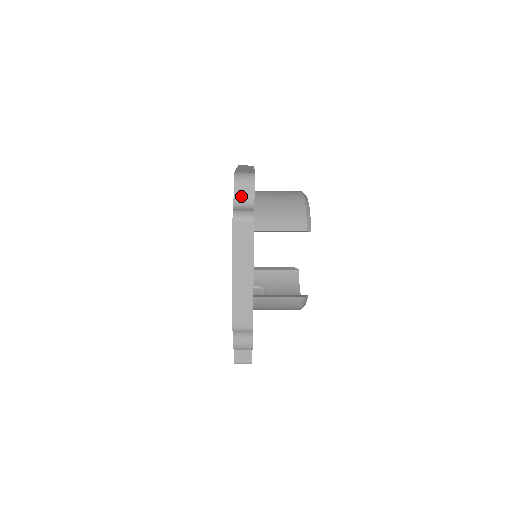
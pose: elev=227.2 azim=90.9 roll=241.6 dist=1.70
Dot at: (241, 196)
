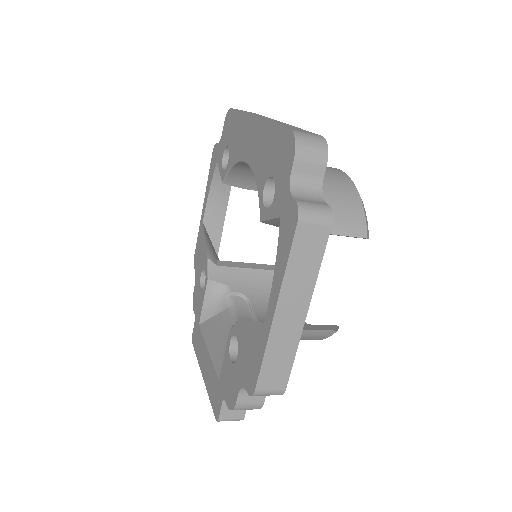
Dot at: (303, 175)
